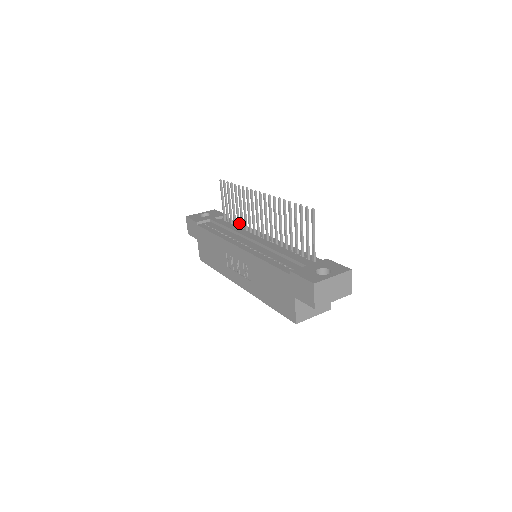
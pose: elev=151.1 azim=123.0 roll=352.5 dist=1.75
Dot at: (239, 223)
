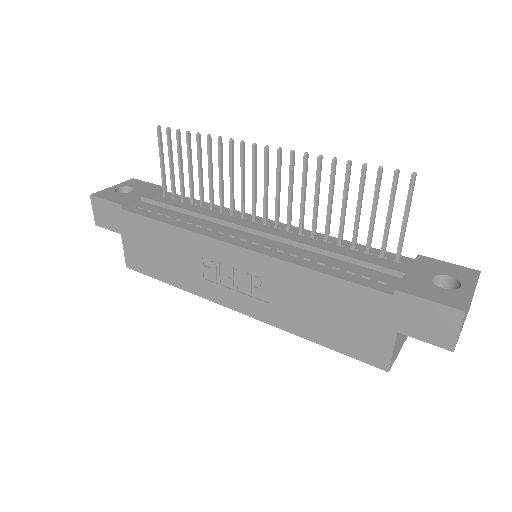
Dot at: (203, 201)
